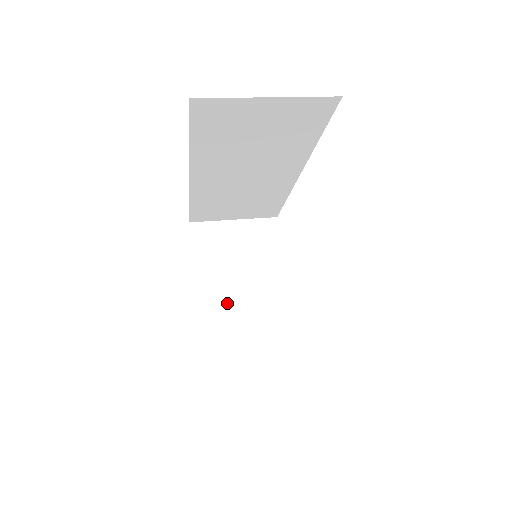
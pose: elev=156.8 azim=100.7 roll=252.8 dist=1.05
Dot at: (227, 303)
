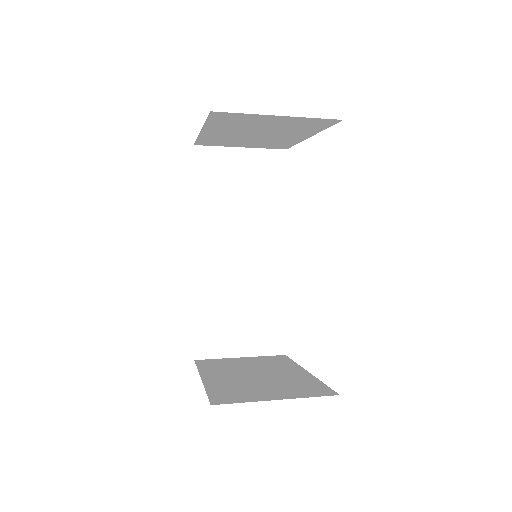
Dot at: (241, 381)
